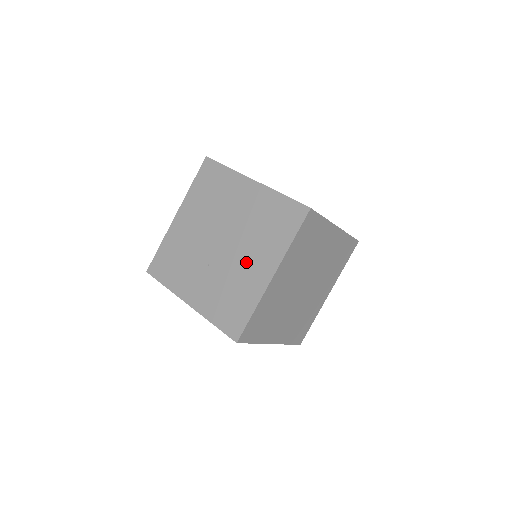
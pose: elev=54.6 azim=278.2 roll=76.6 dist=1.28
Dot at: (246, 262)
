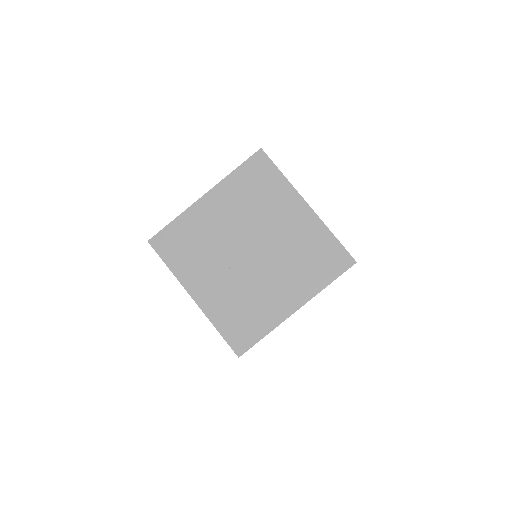
Dot at: (273, 284)
